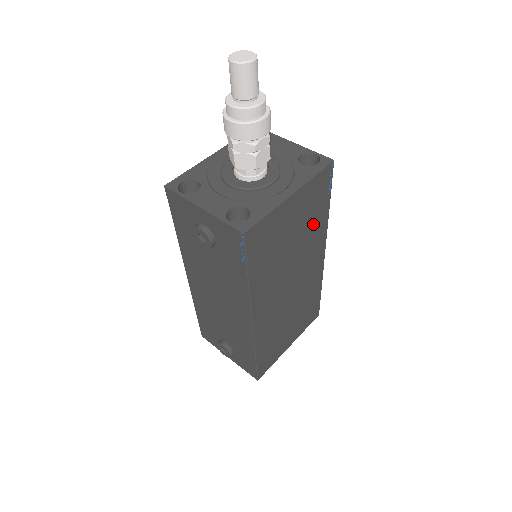
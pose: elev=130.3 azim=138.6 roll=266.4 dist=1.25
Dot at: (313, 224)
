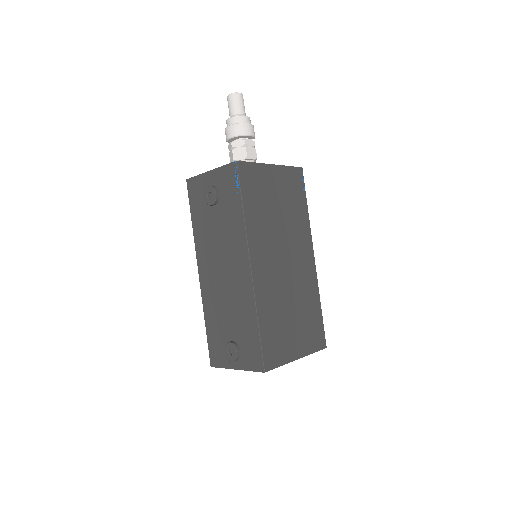
Dot at: (295, 212)
